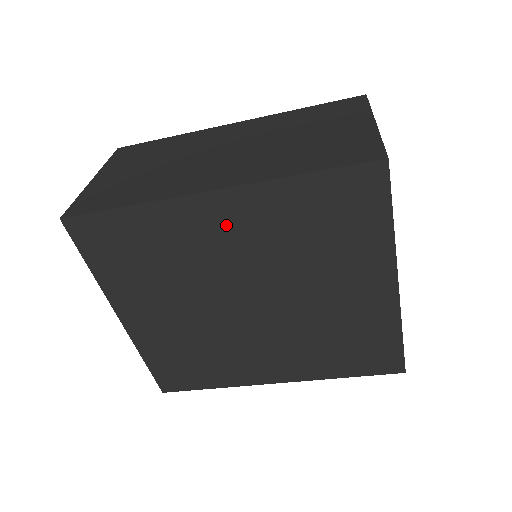
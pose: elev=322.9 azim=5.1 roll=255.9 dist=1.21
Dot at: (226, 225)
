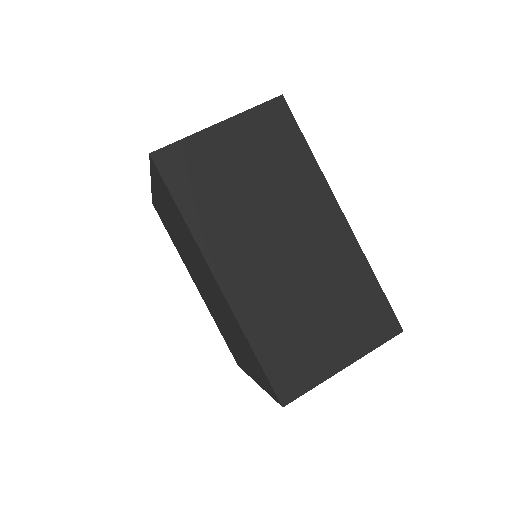
Dot at: (214, 285)
